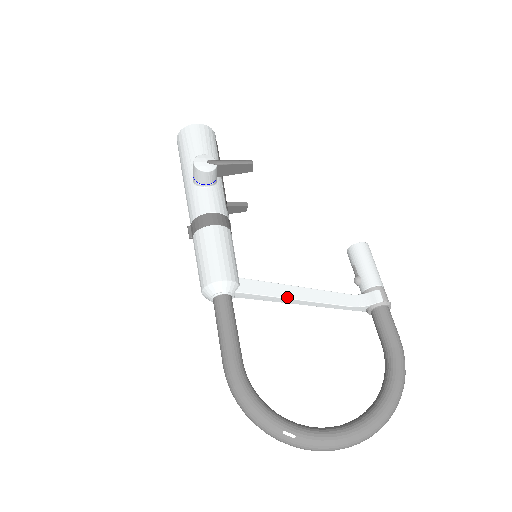
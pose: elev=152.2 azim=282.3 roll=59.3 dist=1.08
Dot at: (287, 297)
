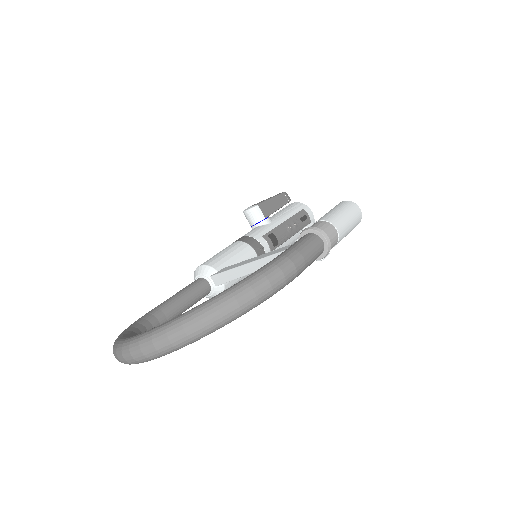
Dot at: (239, 266)
